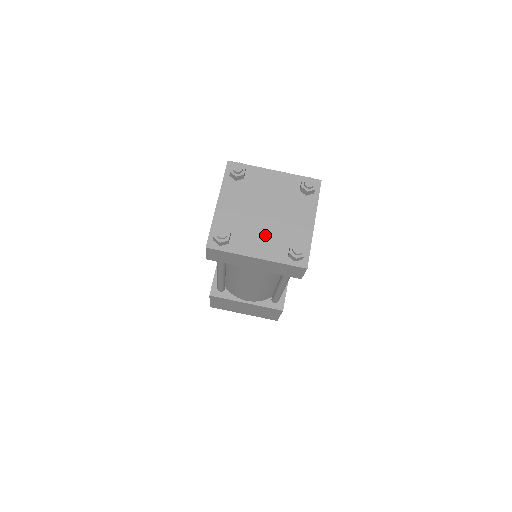
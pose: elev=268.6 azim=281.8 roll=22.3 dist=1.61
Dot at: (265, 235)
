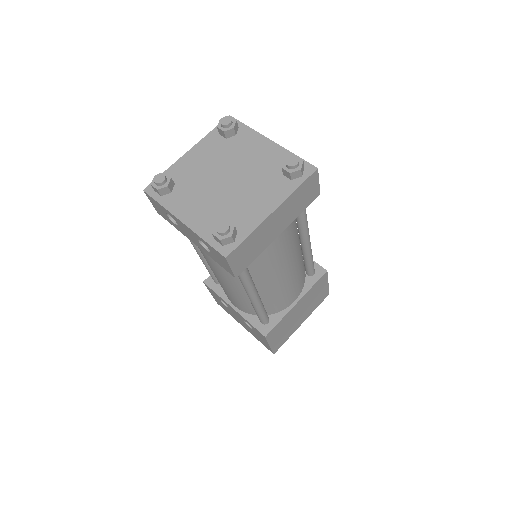
Dot at: (252, 191)
